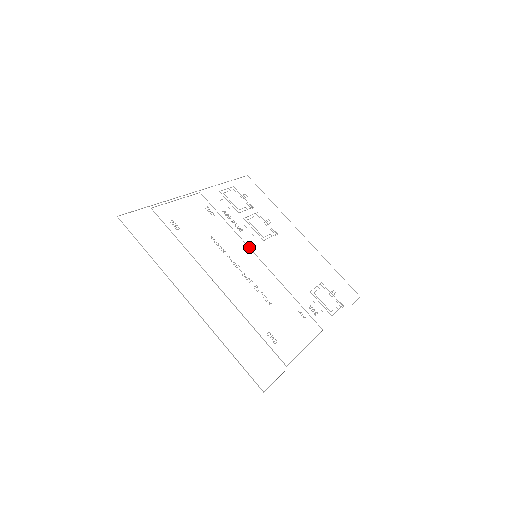
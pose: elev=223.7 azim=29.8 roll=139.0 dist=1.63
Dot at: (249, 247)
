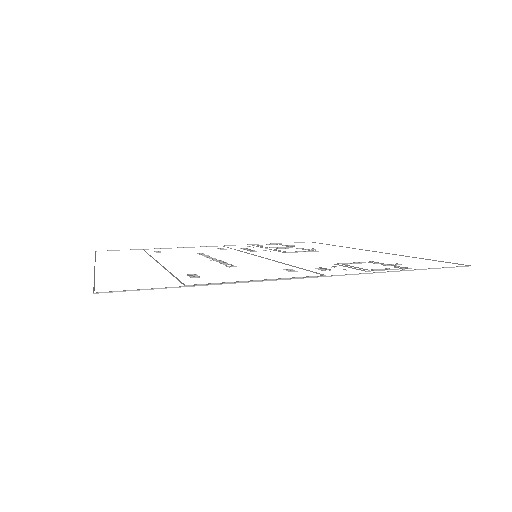
Dot at: (252, 254)
